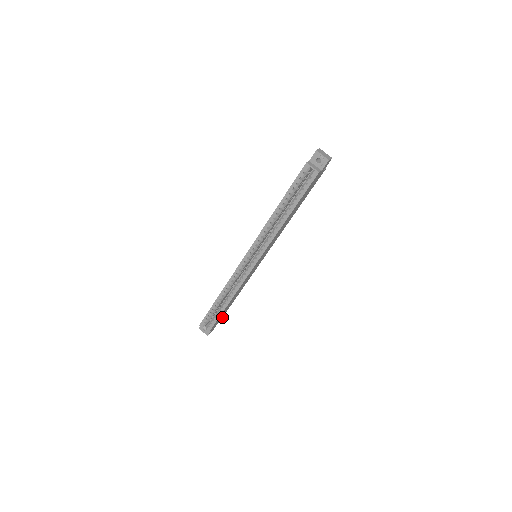
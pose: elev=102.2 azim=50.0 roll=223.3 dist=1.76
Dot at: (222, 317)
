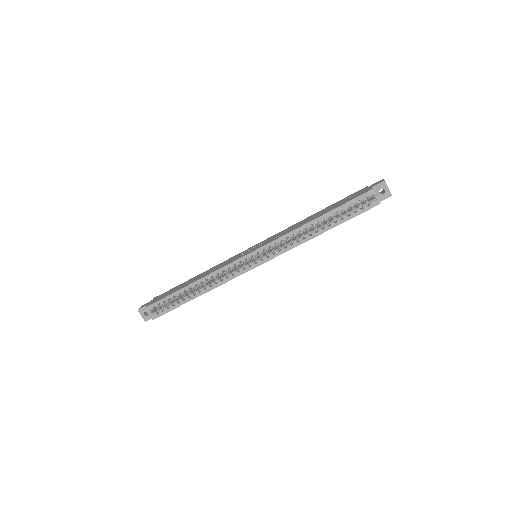
Dot at: occluded
